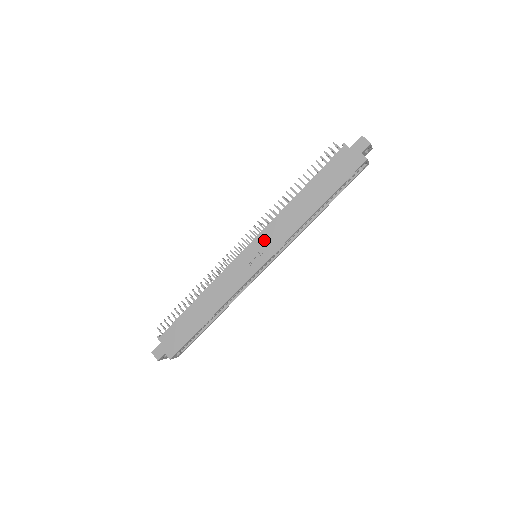
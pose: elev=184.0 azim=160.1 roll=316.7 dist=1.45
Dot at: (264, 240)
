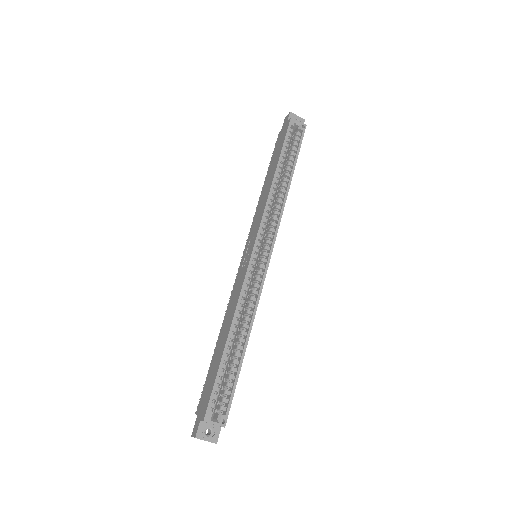
Dot at: (251, 234)
